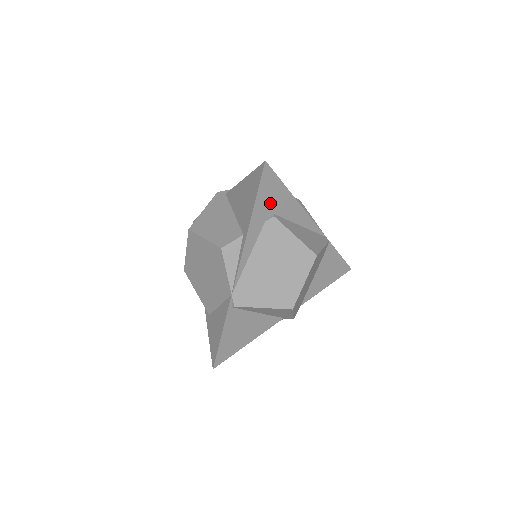
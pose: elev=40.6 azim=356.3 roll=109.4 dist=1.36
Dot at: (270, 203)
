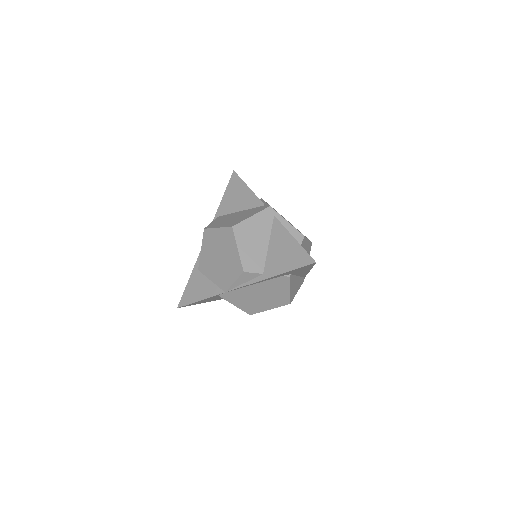
Dot at: (295, 271)
